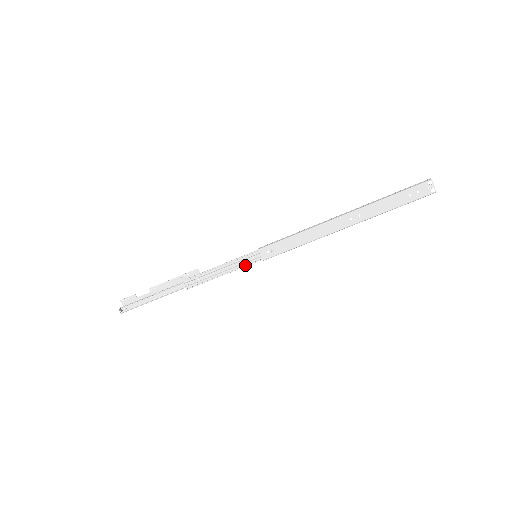
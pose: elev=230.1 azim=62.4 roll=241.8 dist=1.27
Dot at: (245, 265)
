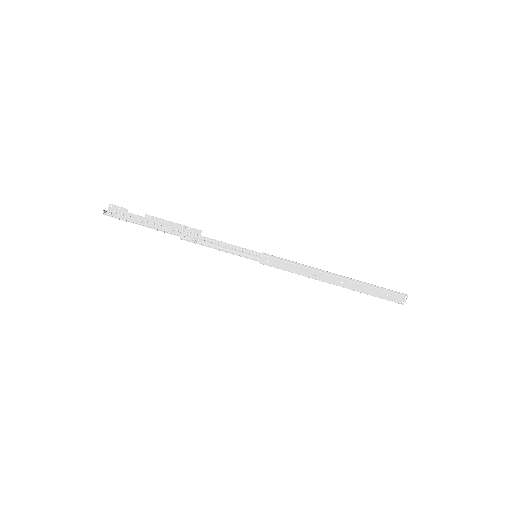
Dot at: (243, 256)
